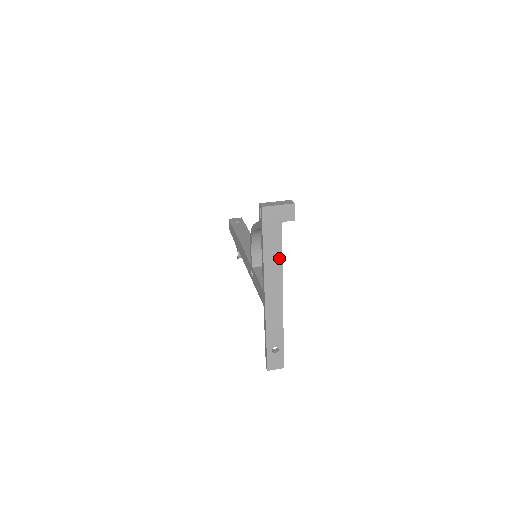
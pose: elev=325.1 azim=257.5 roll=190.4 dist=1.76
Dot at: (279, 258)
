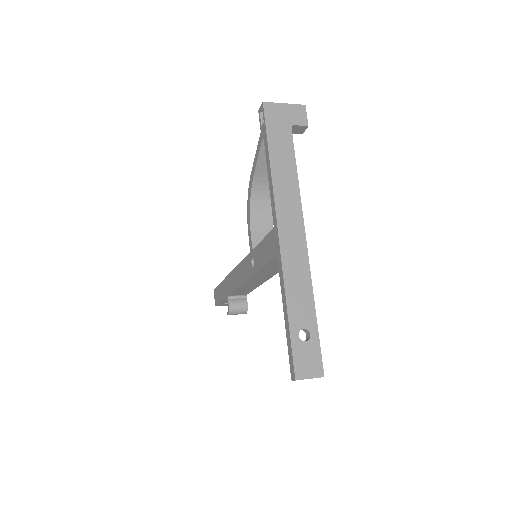
Dot at: (293, 174)
